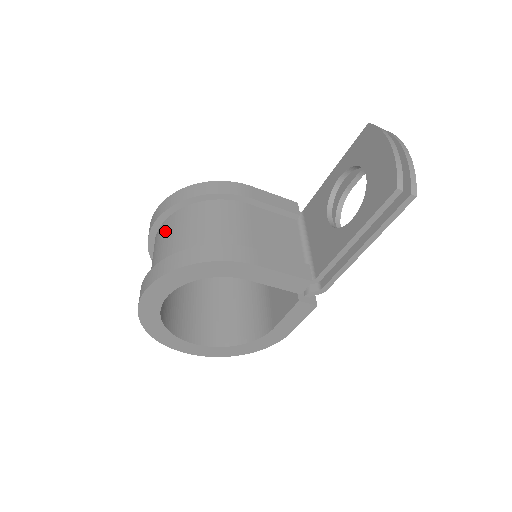
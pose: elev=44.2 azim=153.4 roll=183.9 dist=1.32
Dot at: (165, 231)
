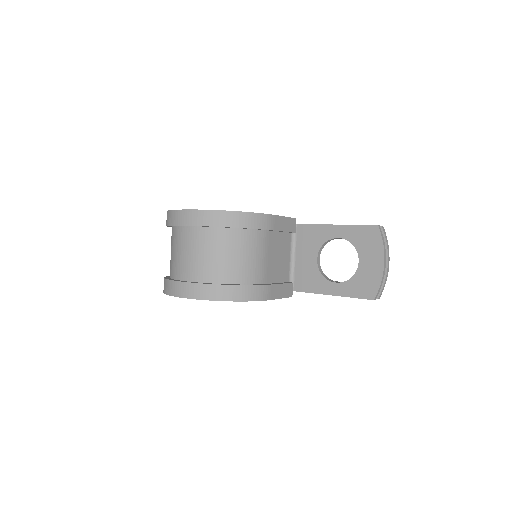
Dot at: (202, 242)
